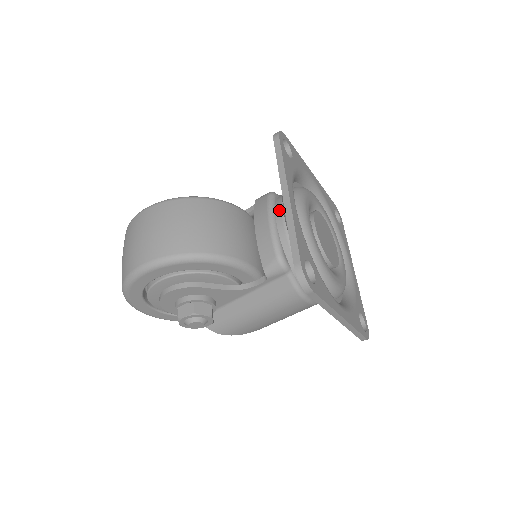
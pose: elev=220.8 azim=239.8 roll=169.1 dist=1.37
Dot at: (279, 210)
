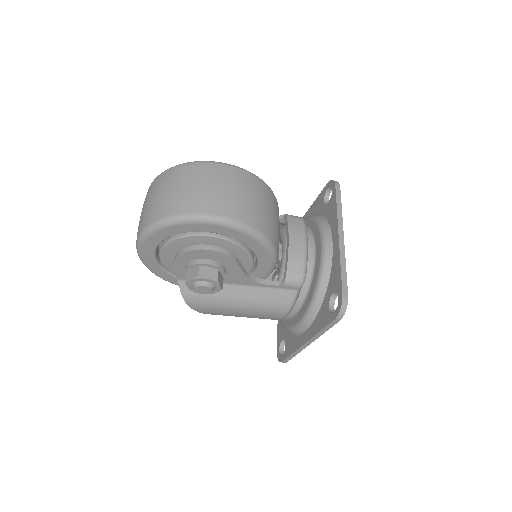
Dot at: (311, 238)
